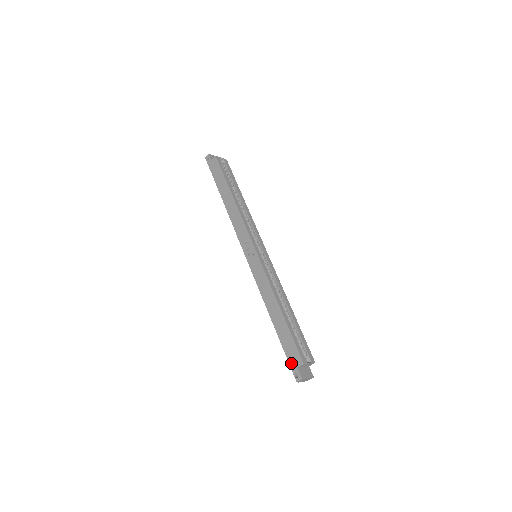
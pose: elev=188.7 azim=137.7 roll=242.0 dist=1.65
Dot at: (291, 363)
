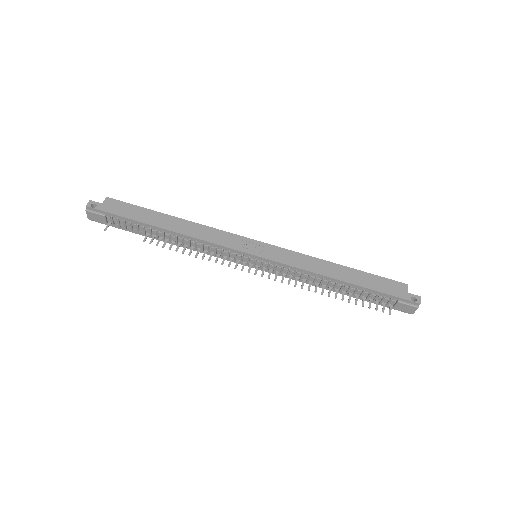
Dot at: (399, 295)
